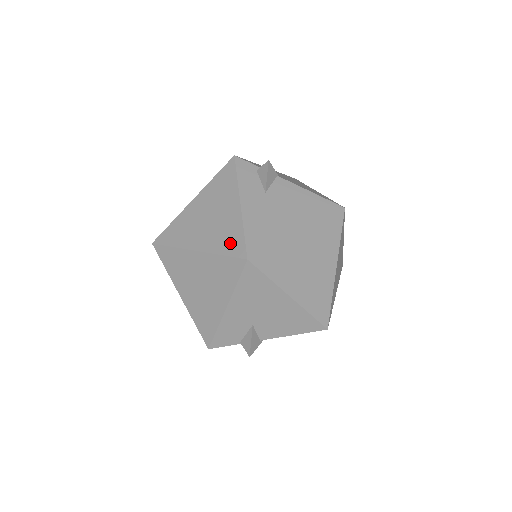
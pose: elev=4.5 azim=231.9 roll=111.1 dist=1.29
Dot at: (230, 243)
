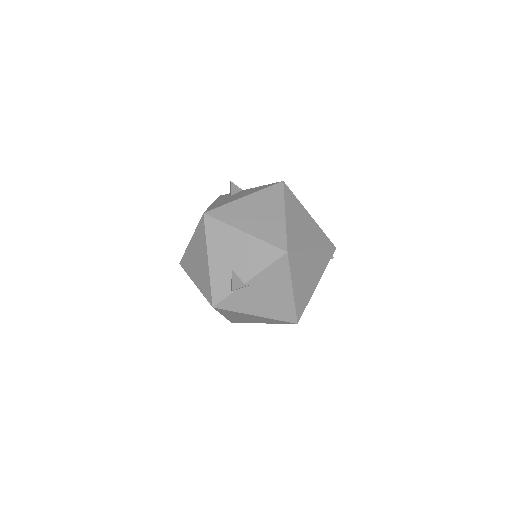
Dot at: occluded
